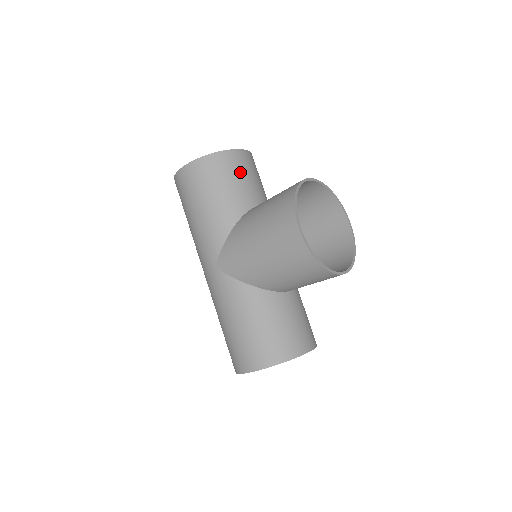
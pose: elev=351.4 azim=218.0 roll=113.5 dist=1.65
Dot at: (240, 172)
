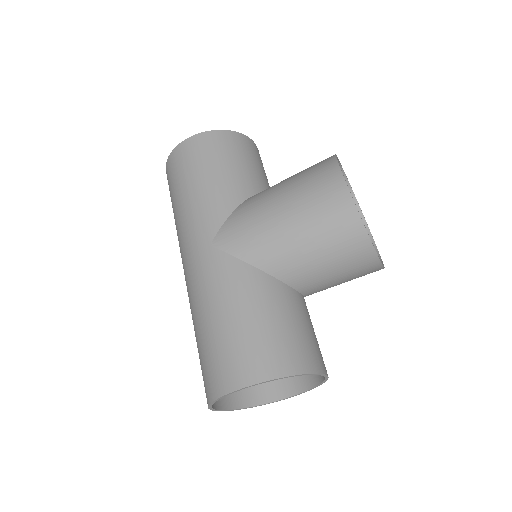
Dot at: (253, 157)
